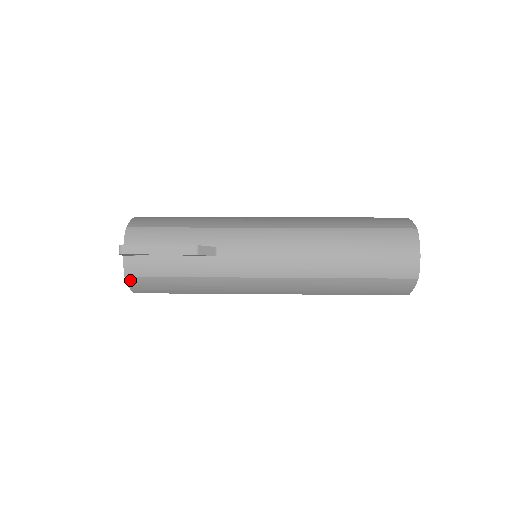
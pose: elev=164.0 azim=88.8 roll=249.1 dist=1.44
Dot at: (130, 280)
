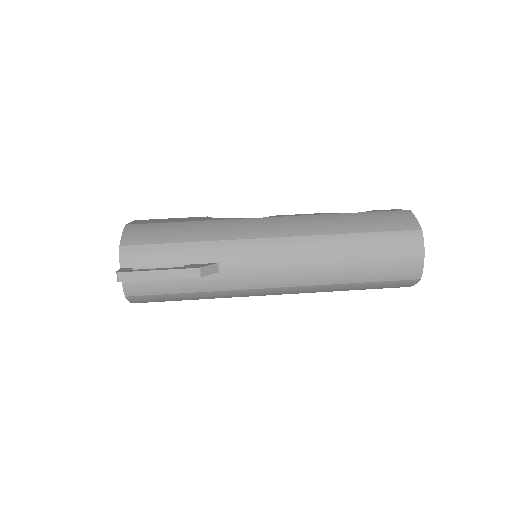
Dot at: (131, 298)
